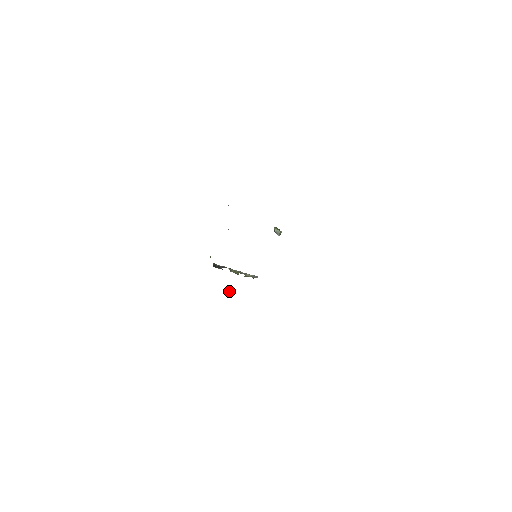
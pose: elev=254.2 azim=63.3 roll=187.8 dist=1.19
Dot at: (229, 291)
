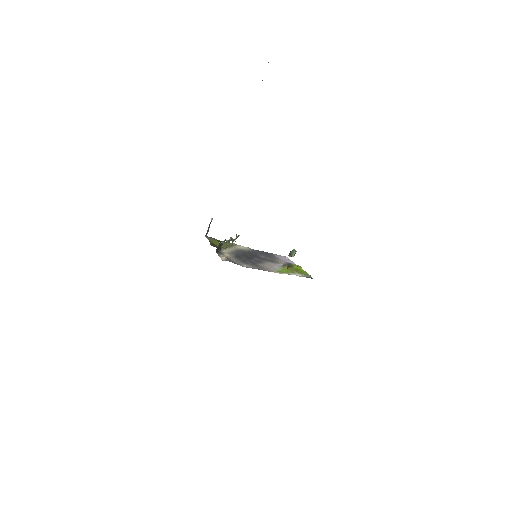
Dot at: occluded
